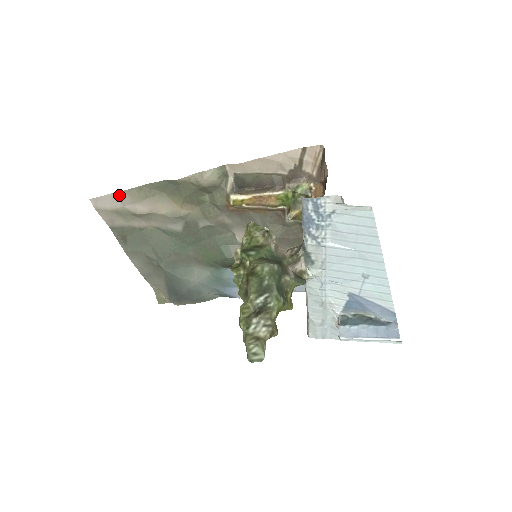
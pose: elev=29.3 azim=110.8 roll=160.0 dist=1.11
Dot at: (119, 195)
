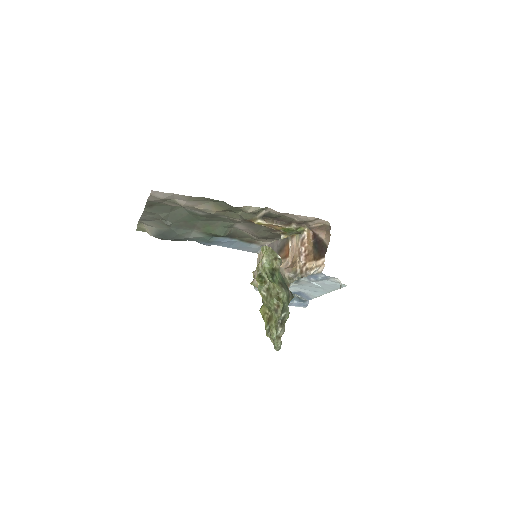
Dot at: (179, 195)
